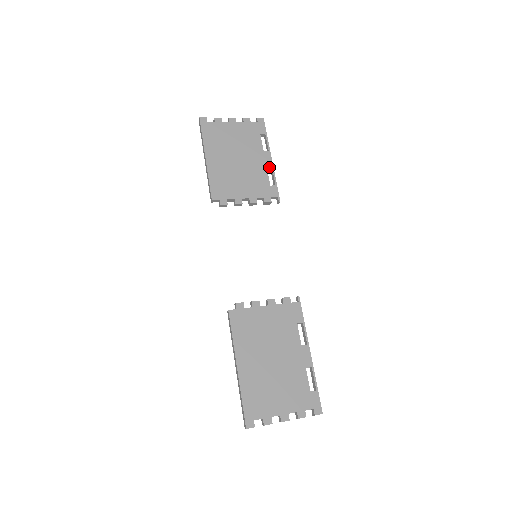
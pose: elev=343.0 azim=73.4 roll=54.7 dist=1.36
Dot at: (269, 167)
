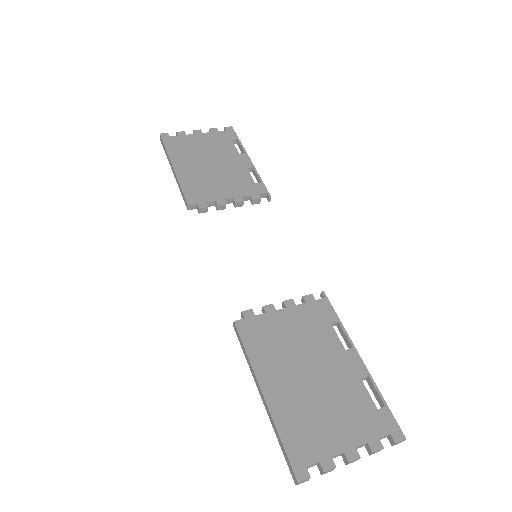
Dot at: (249, 167)
